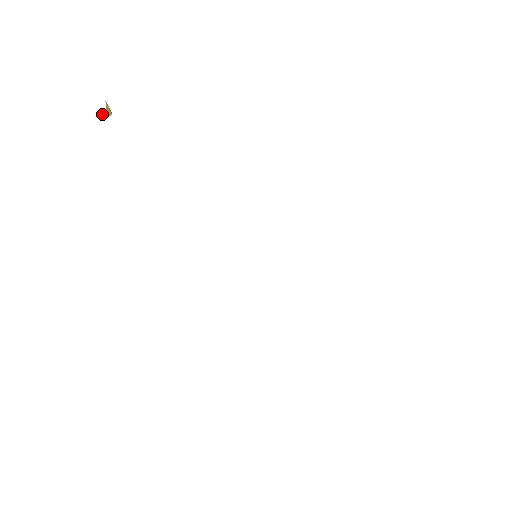
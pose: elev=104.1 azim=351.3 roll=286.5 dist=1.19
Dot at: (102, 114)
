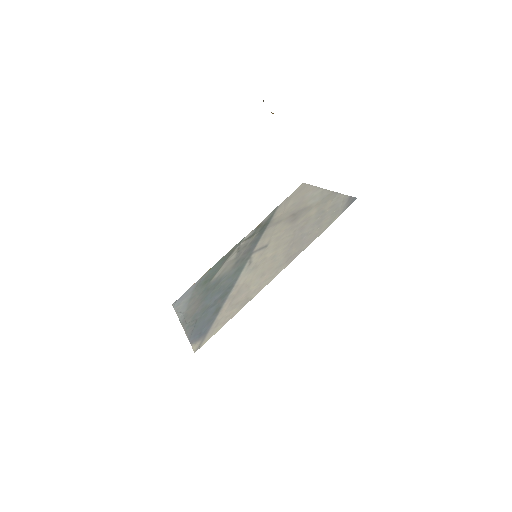
Dot at: occluded
